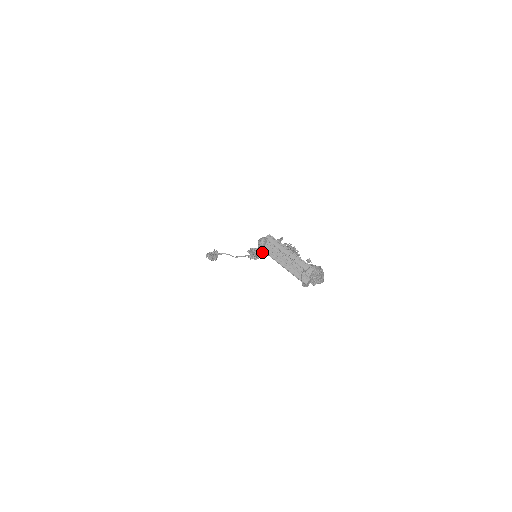
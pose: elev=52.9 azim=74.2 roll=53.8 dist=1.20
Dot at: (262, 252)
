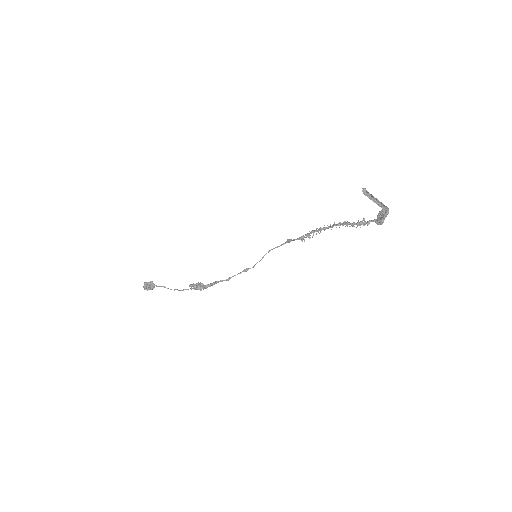
Dot at: (211, 283)
